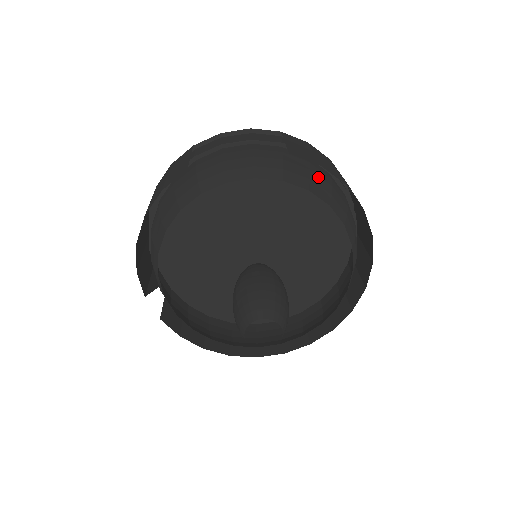
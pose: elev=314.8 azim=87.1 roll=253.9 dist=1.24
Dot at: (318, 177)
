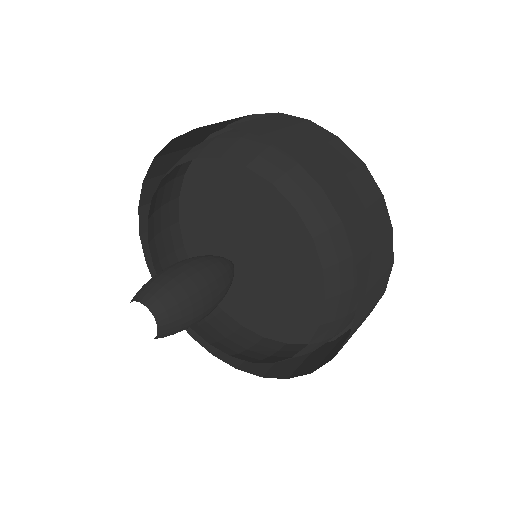
Dot at: (278, 153)
